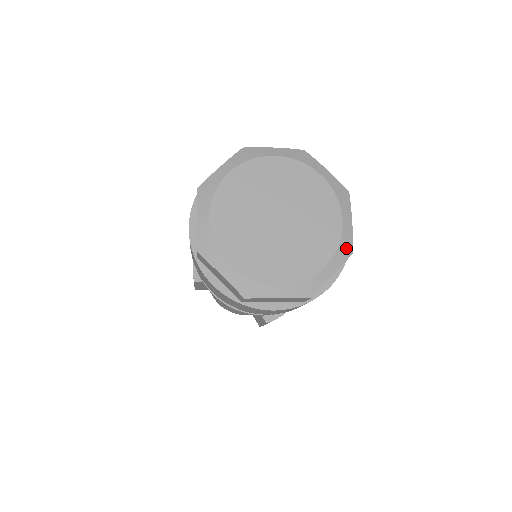
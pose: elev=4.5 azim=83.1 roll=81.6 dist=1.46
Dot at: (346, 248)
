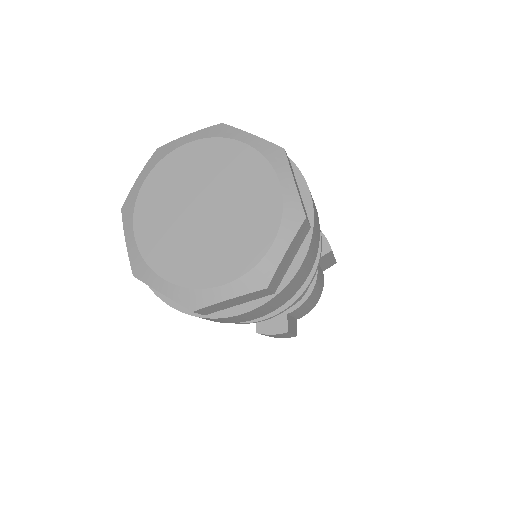
Dot at: (259, 278)
